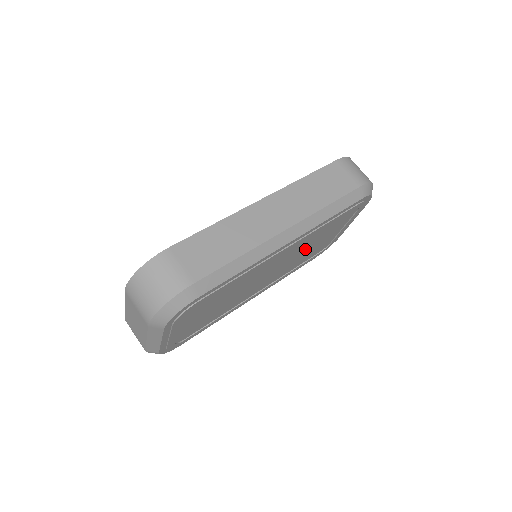
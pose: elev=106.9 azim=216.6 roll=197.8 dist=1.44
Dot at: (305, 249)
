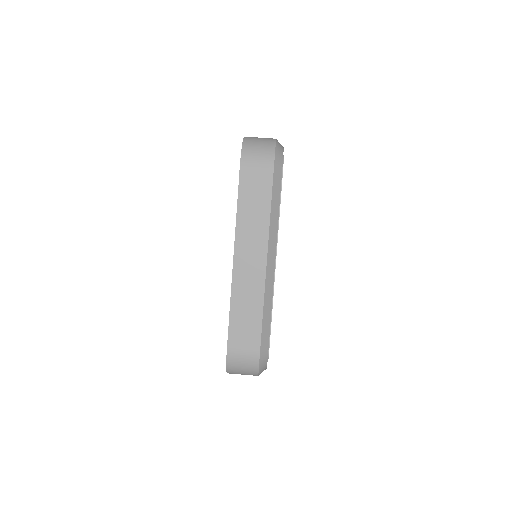
Dot at: occluded
